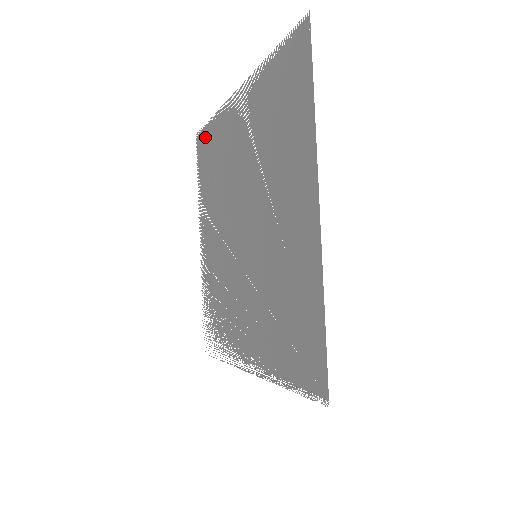
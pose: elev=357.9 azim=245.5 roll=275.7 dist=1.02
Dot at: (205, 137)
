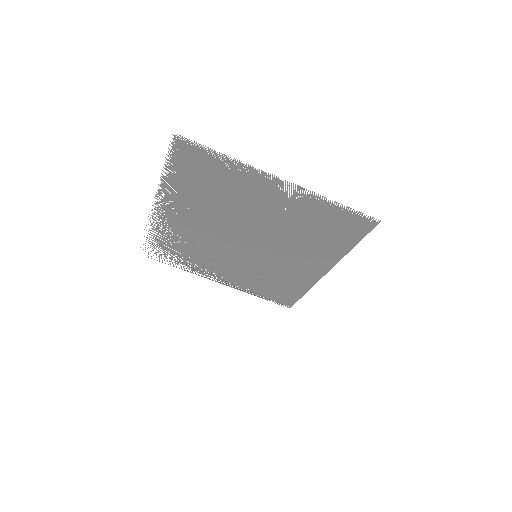
Dot at: (204, 158)
